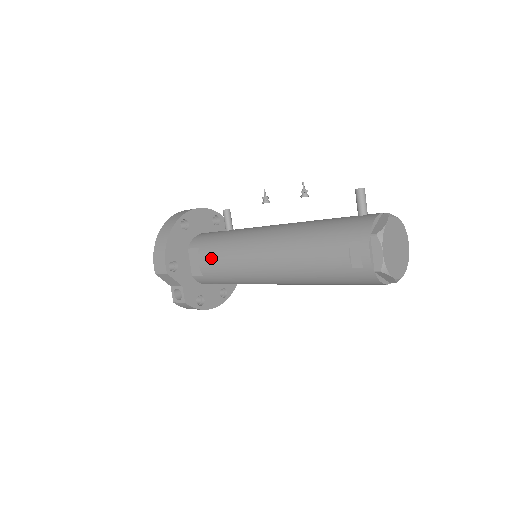
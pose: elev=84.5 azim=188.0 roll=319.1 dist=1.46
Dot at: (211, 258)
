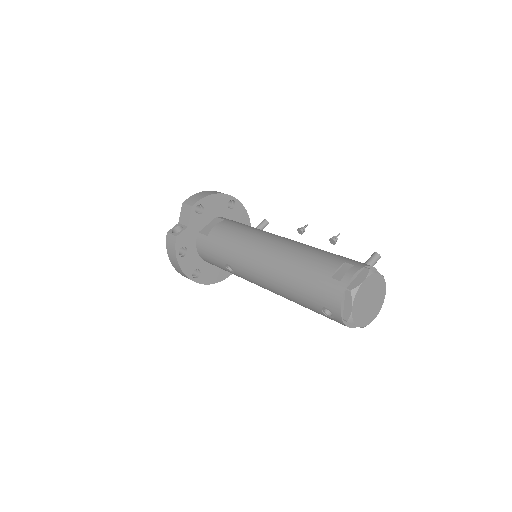
Dot at: (229, 227)
